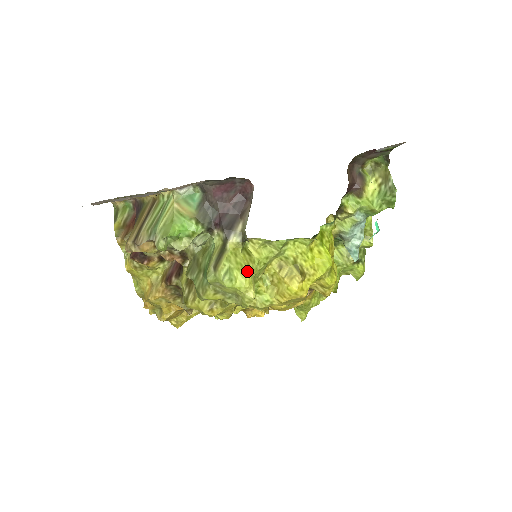
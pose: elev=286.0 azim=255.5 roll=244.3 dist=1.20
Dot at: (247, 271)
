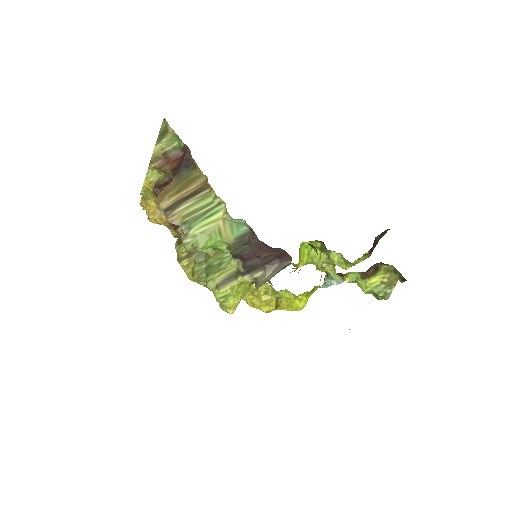
Dot at: (240, 299)
